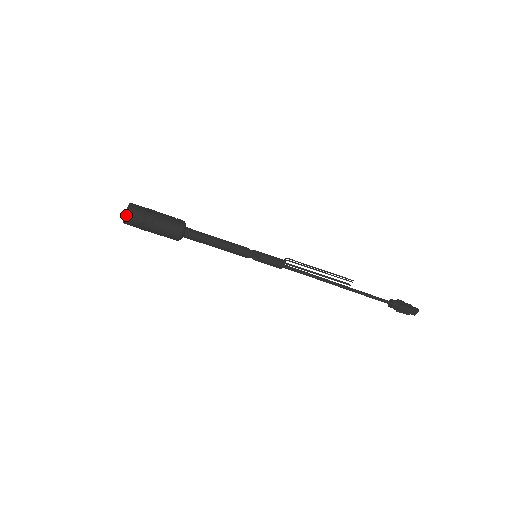
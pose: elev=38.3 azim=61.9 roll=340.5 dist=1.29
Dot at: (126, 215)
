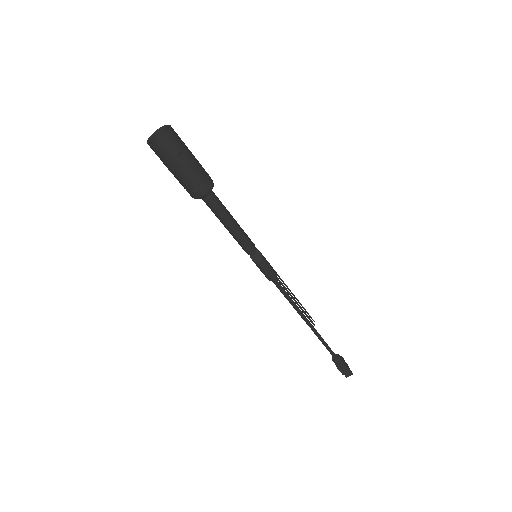
Dot at: (162, 137)
